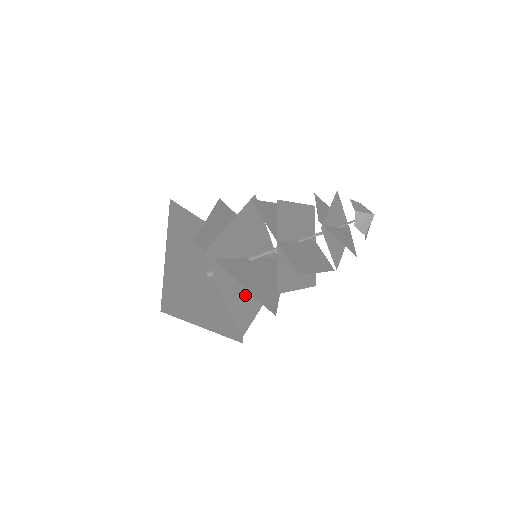
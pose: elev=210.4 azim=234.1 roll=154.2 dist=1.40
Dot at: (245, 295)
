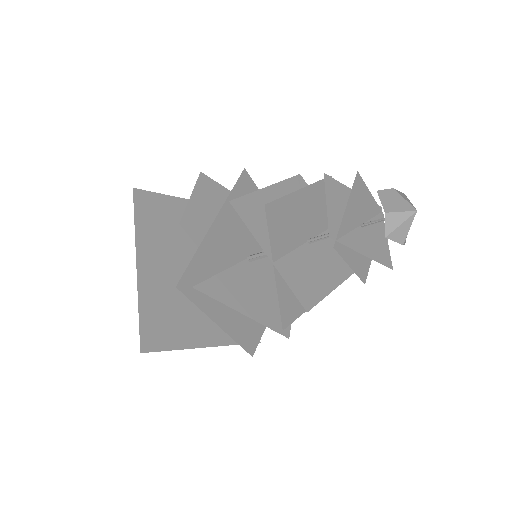
Dot at: occluded
